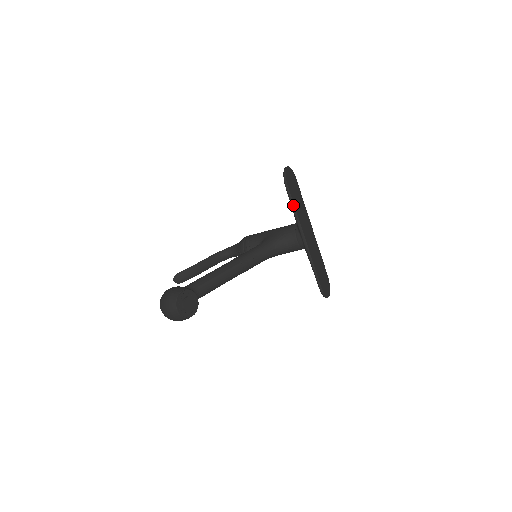
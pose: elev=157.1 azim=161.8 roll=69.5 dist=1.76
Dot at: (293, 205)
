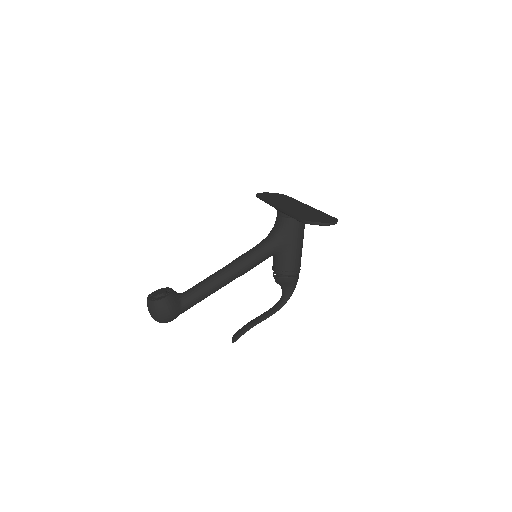
Dot at: (263, 199)
